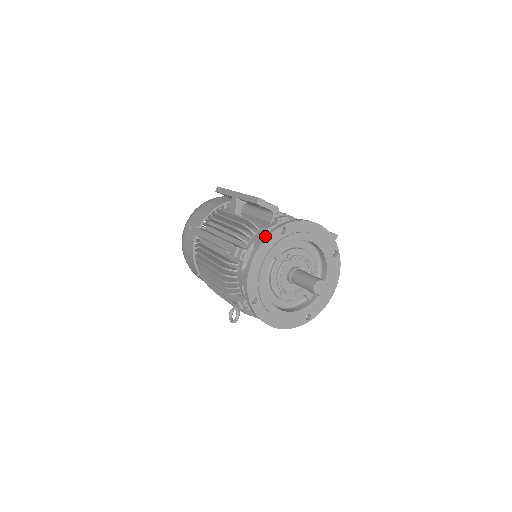
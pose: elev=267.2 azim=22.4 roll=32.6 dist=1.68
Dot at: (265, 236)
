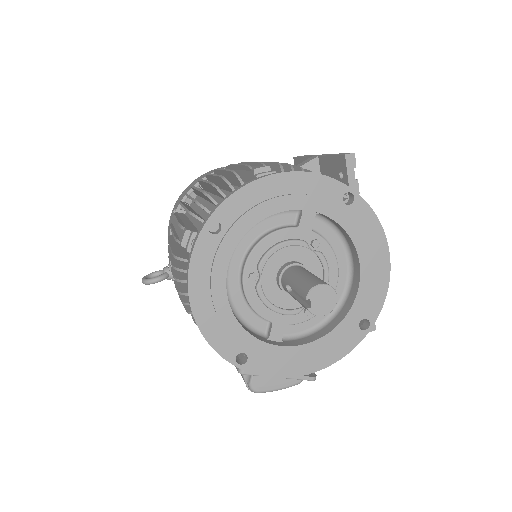
Dot at: occluded
